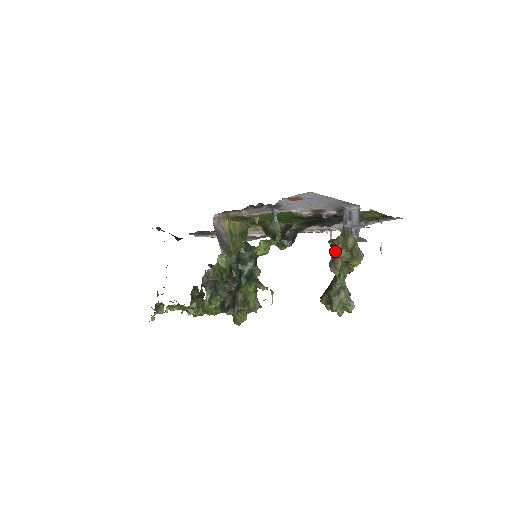
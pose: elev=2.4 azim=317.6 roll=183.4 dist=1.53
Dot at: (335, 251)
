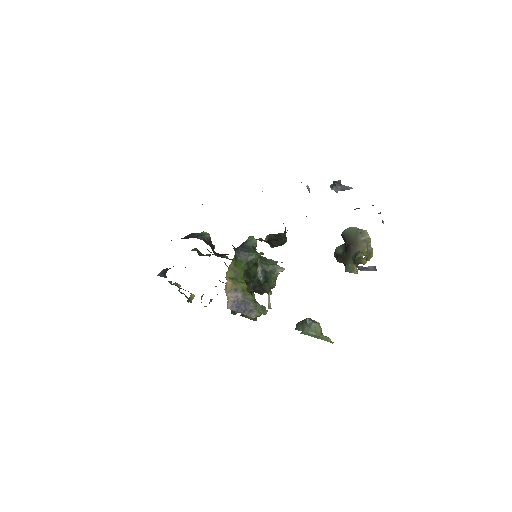
Dot at: occluded
